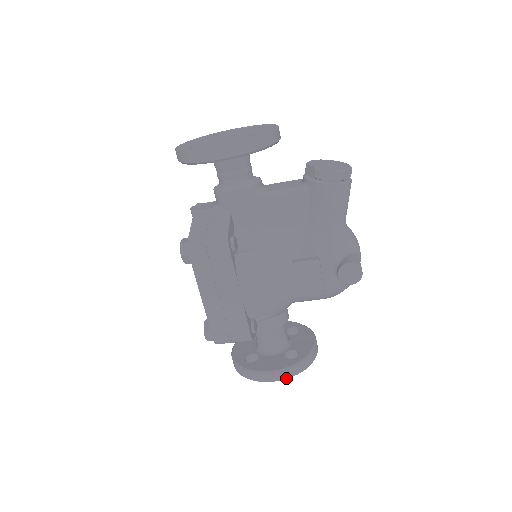
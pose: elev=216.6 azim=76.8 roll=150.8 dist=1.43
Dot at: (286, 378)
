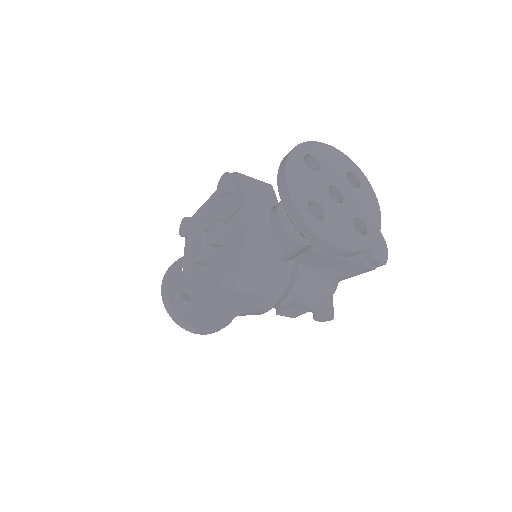
Dot at: occluded
